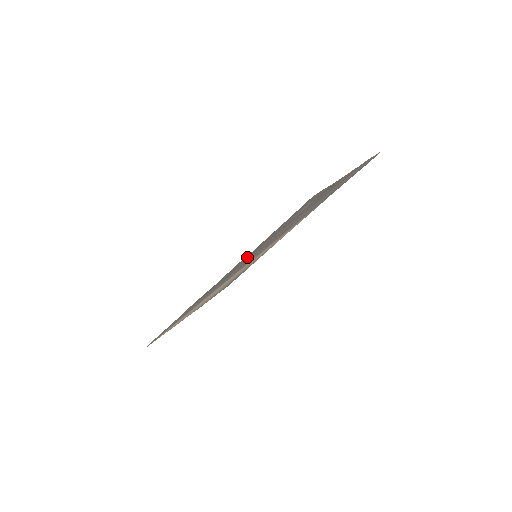
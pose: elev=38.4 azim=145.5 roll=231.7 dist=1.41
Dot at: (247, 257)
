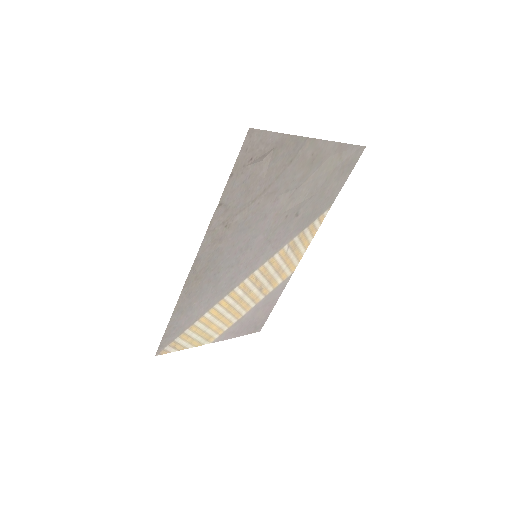
Dot at: (225, 226)
